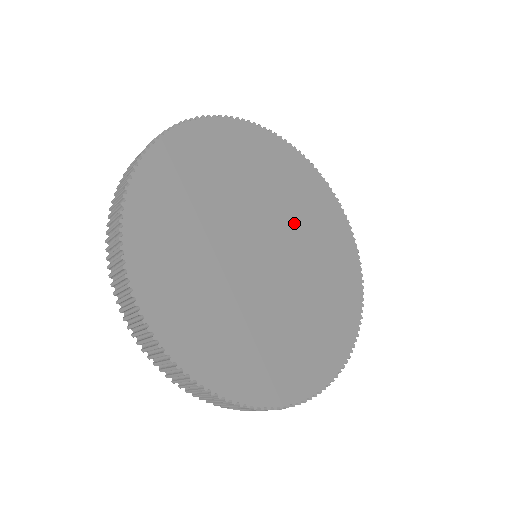
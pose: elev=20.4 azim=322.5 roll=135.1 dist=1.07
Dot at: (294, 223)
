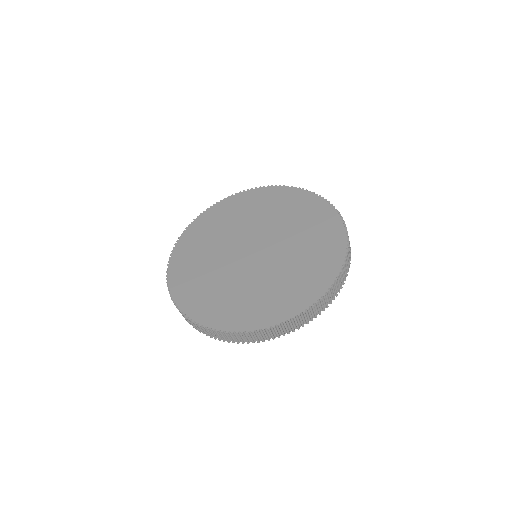
Dot at: (247, 225)
